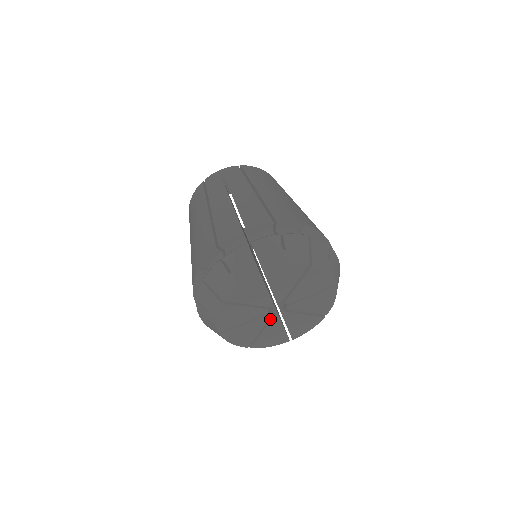
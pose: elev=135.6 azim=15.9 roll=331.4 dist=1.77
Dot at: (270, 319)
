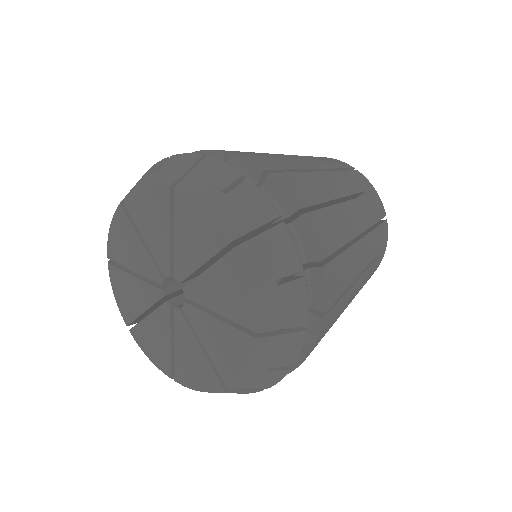
Dot at: (176, 317)
